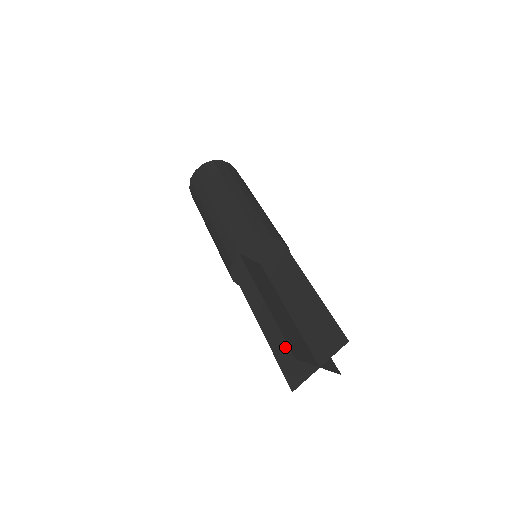
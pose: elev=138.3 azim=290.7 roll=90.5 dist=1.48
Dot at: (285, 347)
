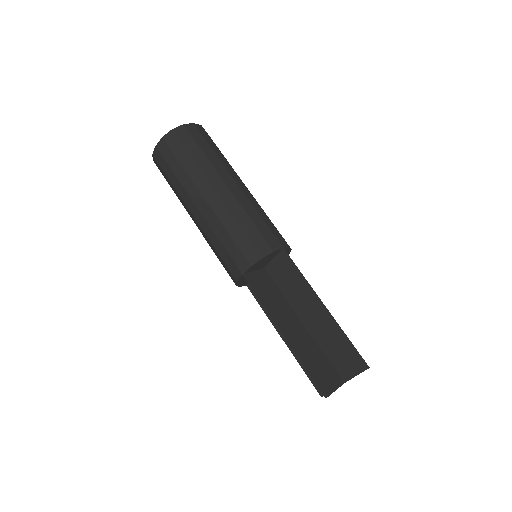
Dot at: occluded
